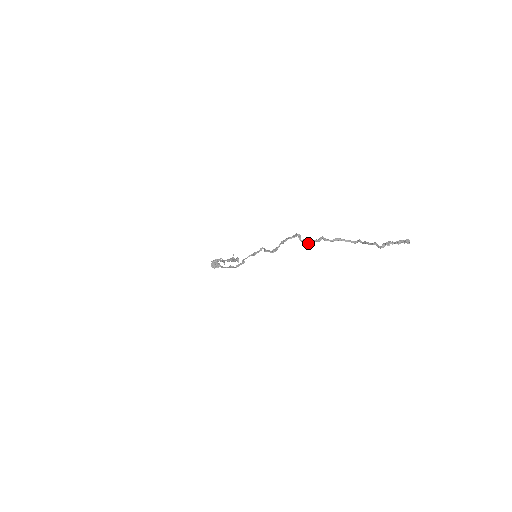
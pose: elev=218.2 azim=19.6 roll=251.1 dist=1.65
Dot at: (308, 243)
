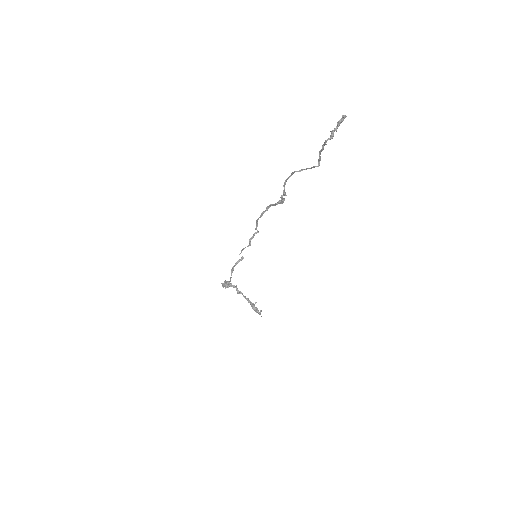
Dot at: (283, 192)
